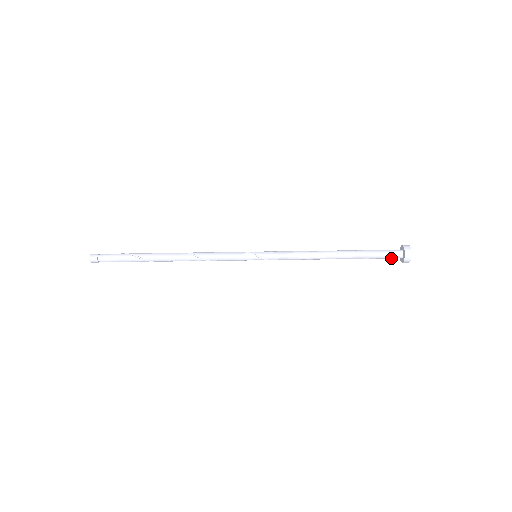
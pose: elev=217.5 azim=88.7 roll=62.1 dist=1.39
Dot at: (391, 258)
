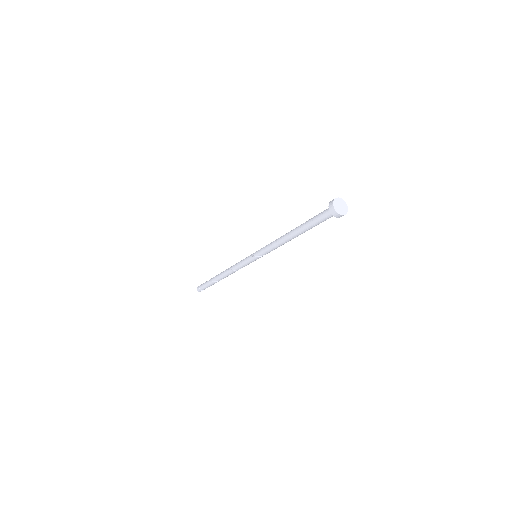
Dot at: occluded
